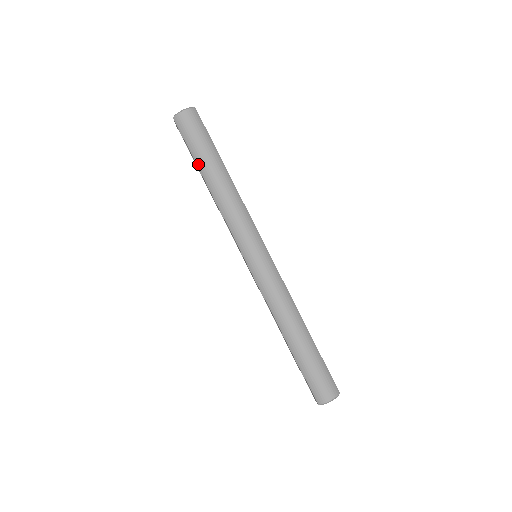
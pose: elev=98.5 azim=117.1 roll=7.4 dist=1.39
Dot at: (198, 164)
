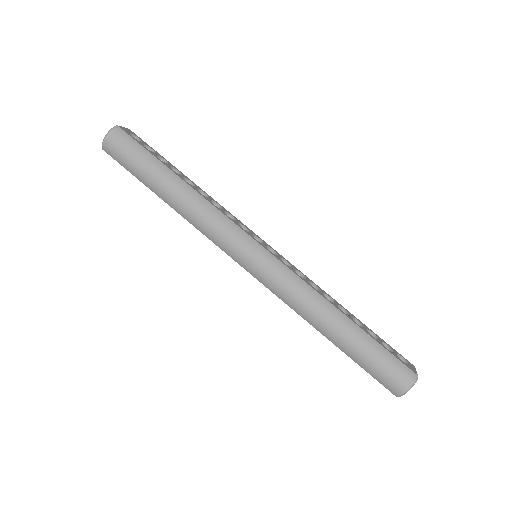
Dot at: (148, 186)
